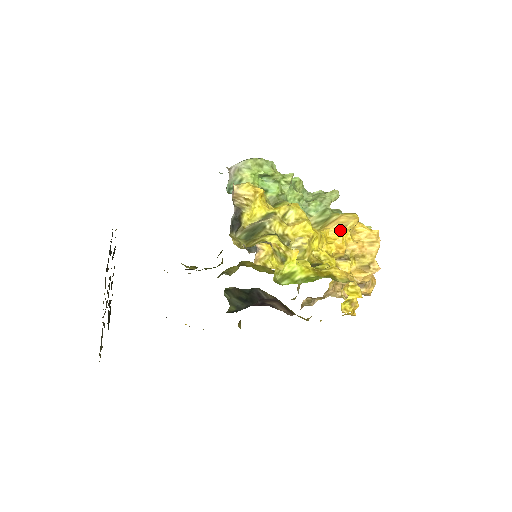
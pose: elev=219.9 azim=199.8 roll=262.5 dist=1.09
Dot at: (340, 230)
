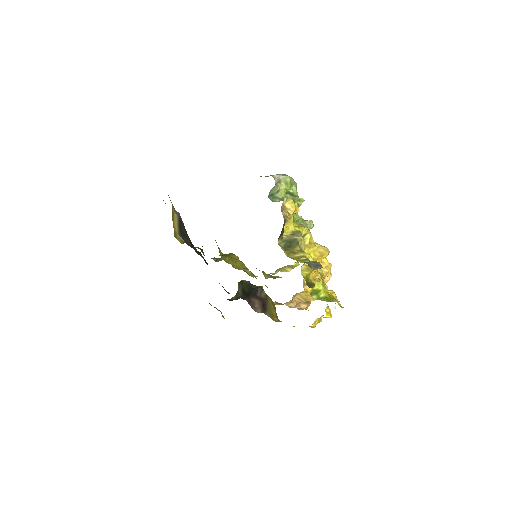
Dot at: occluded
